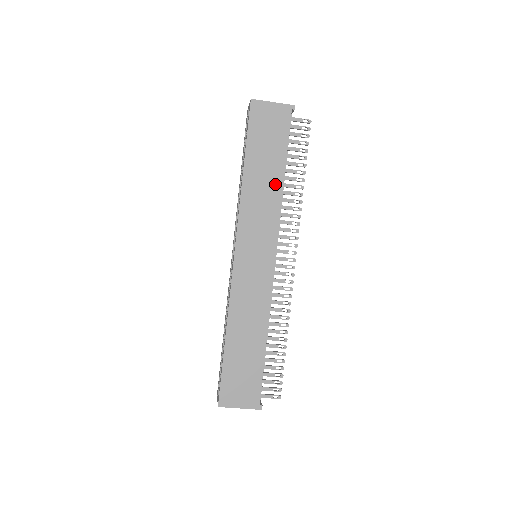
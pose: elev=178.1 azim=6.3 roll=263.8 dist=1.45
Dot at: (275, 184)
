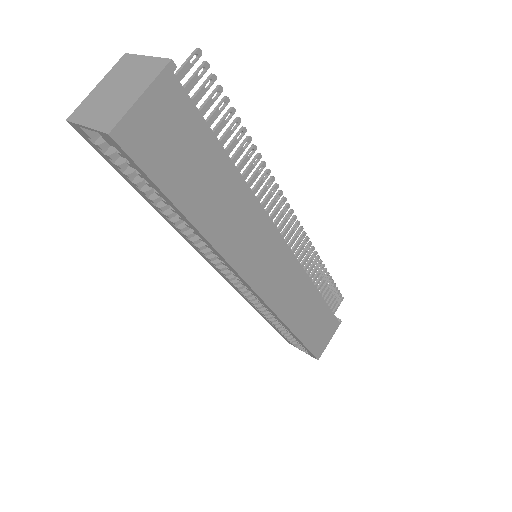
Dot at: (235, 190)
